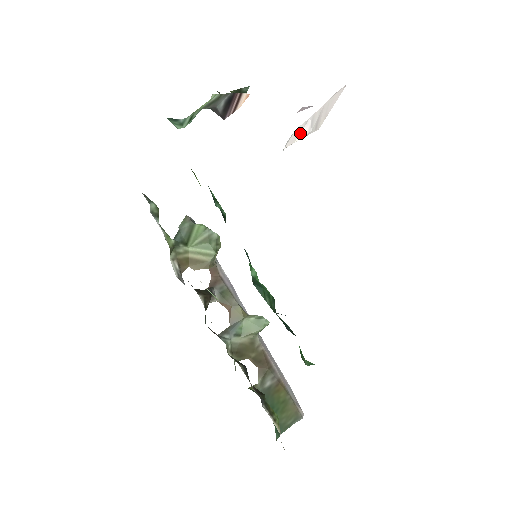
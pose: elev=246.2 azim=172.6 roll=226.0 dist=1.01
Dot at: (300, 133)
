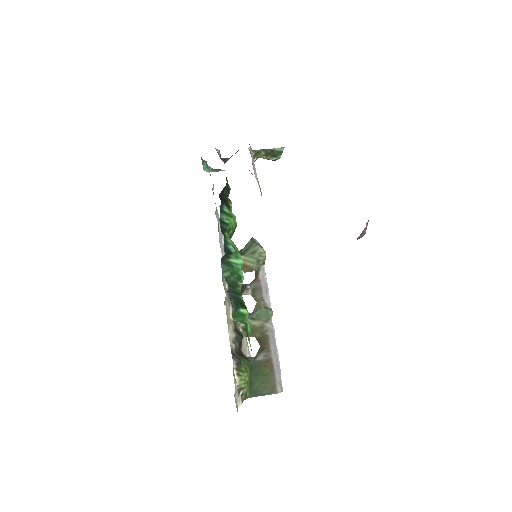
Dot at: occluded
